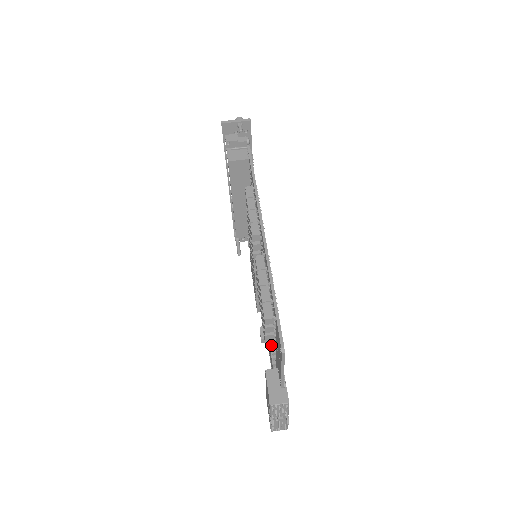
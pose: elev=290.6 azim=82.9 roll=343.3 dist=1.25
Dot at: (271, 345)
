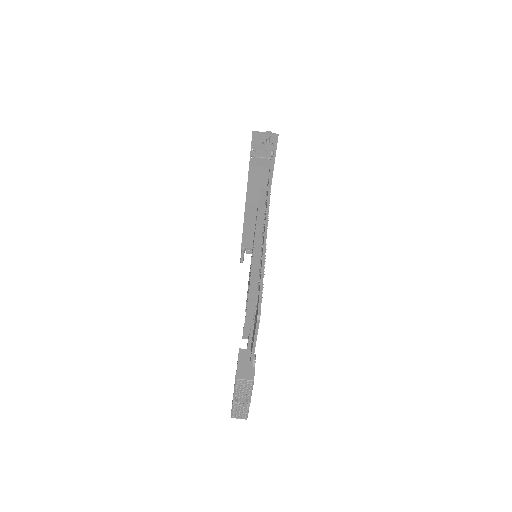
Dot at: (250, 325)
